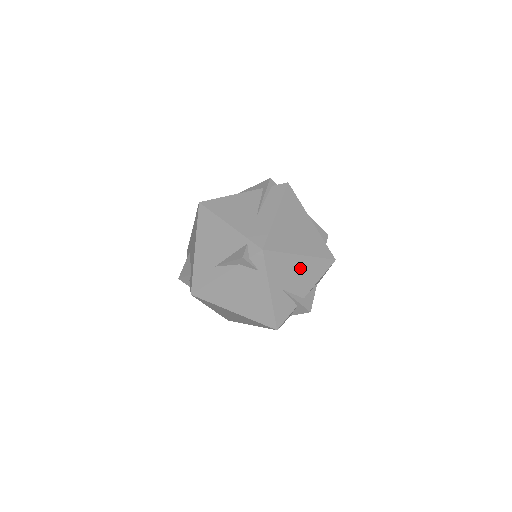
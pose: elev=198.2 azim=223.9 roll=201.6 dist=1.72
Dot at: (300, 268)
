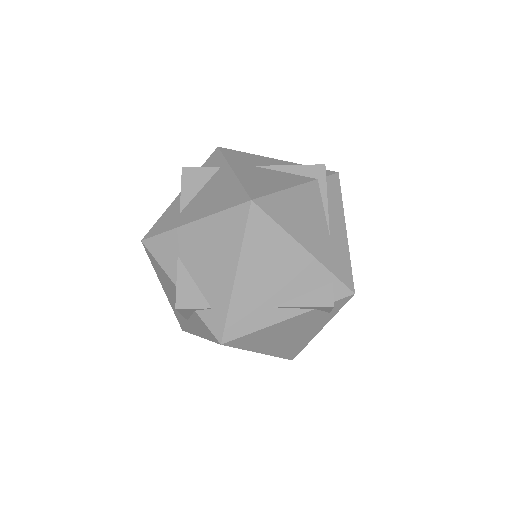
Dot at: occluded
